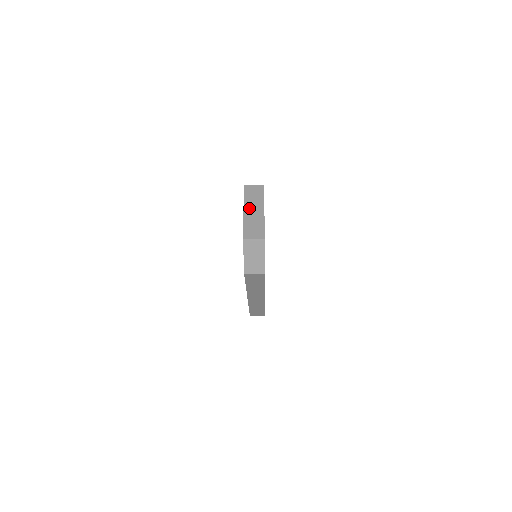
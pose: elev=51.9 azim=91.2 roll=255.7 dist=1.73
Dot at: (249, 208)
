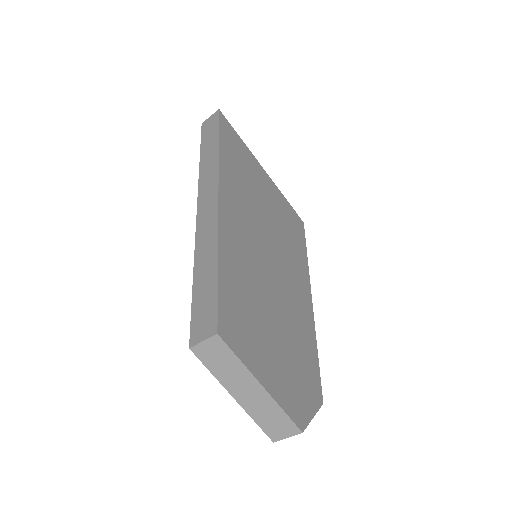
Dot at: (237, 391)
